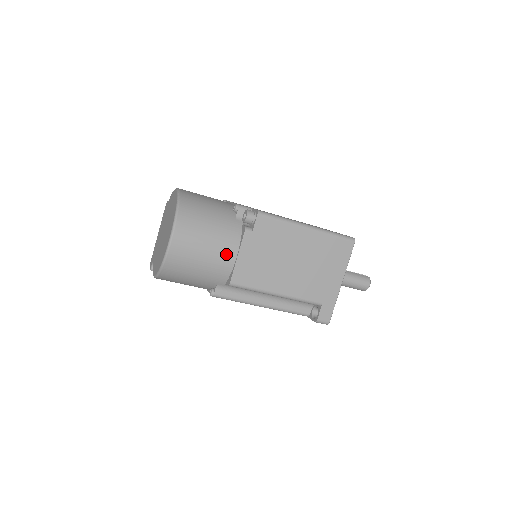
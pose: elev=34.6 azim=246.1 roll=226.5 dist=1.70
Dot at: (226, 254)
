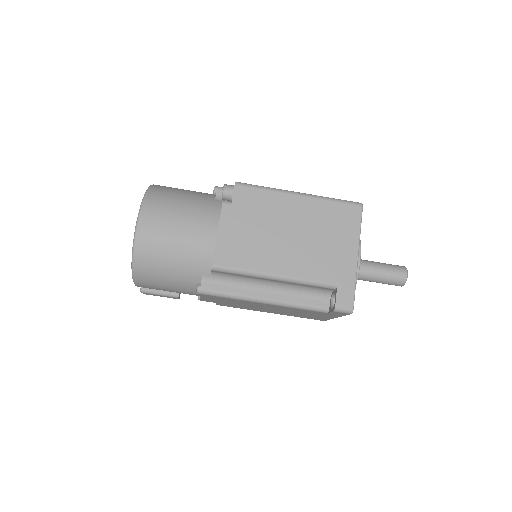
Dot at: (204, 232)
